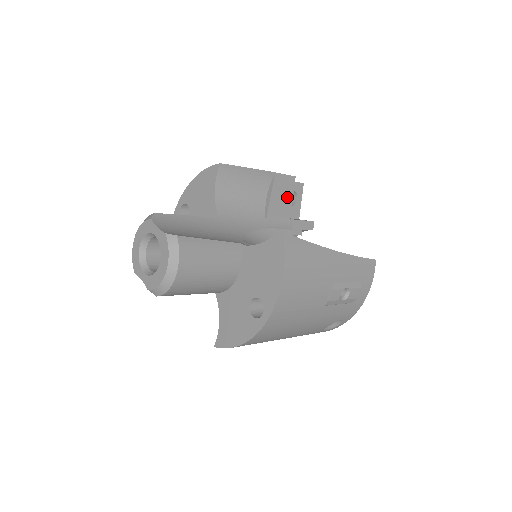
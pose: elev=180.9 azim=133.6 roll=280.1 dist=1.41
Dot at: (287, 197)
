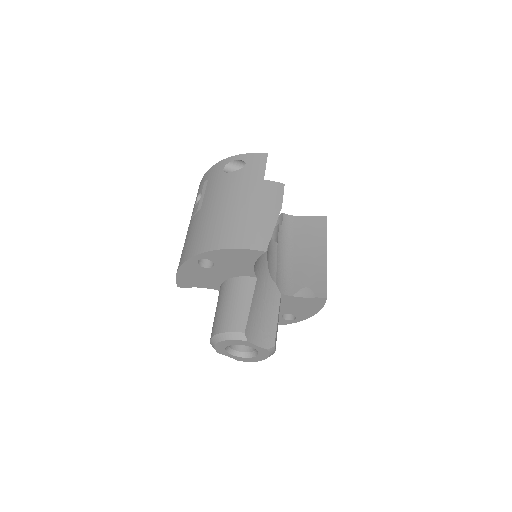
Dot at: occluded
